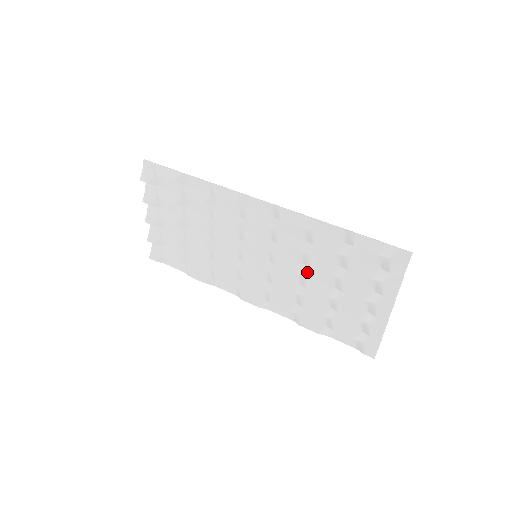
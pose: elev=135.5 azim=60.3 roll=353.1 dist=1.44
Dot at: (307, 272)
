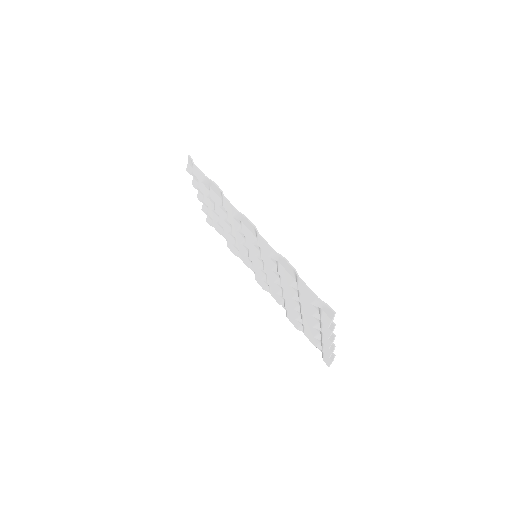
Dot at: occluded
